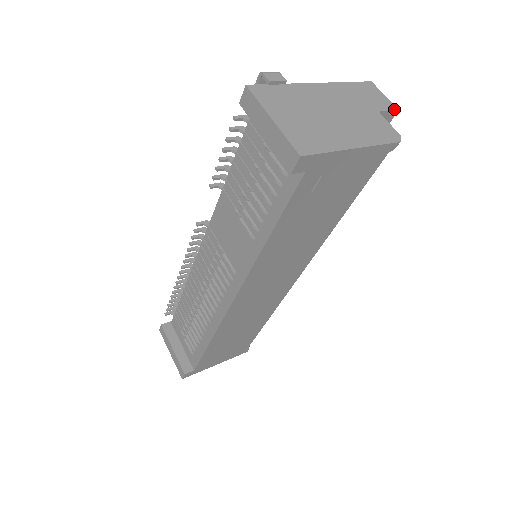
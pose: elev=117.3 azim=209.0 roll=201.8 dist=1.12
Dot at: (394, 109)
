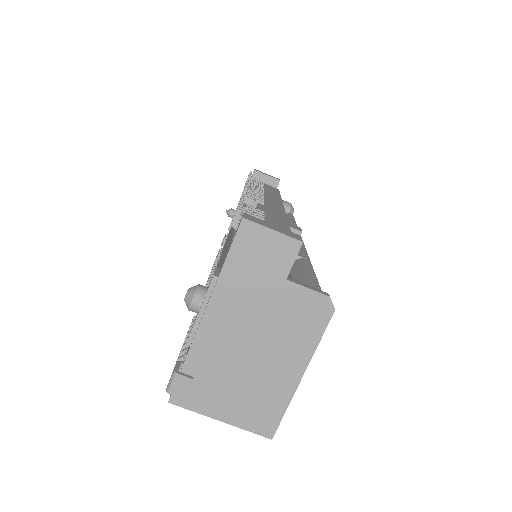
Dot at: (298, 248)
